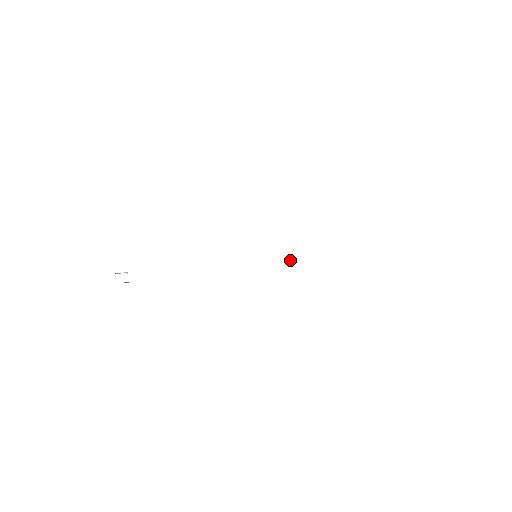
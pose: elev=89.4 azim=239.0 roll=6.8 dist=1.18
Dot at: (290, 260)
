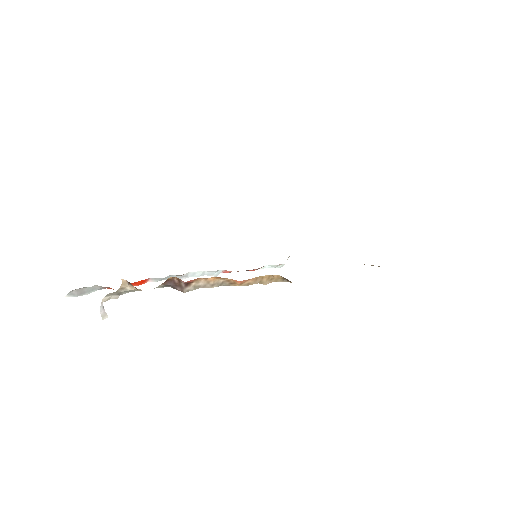
Dot at: occluded
